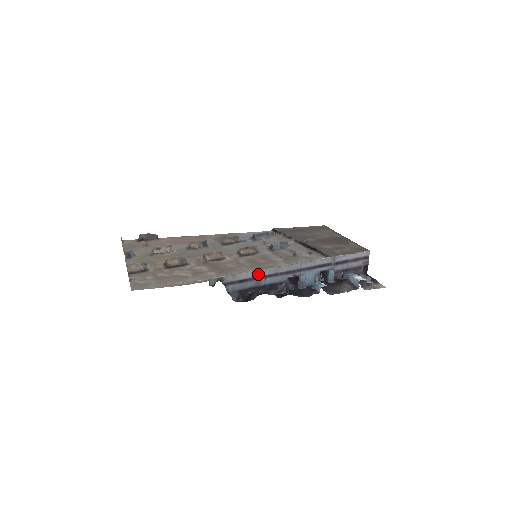
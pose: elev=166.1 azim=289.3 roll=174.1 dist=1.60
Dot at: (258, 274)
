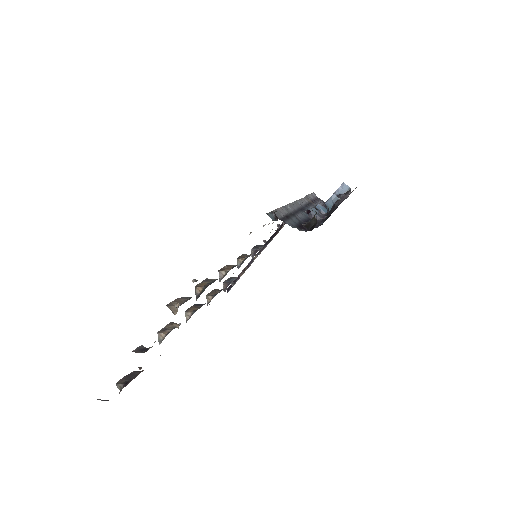
Dot at: (287, 211)
